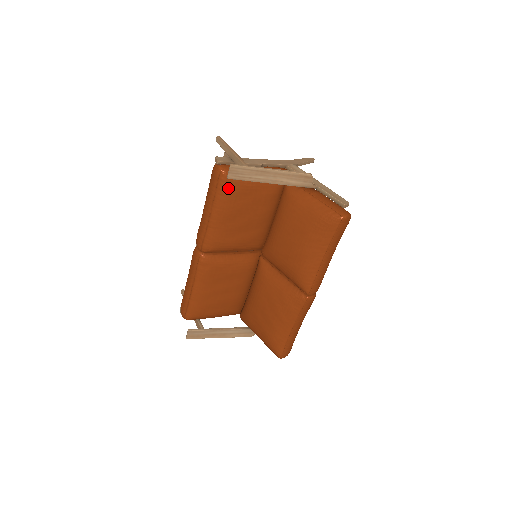
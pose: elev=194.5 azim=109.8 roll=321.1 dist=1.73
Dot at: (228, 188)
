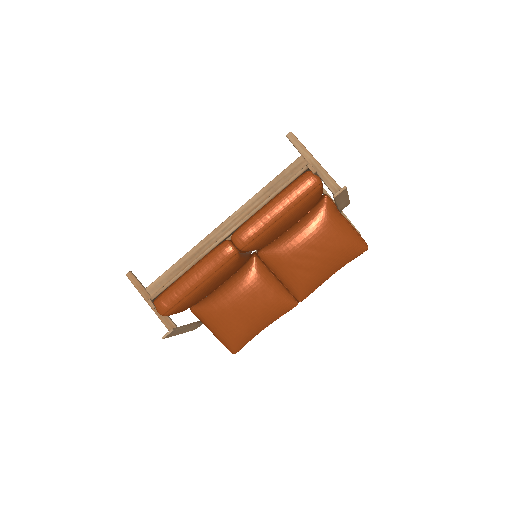
Dot at: (312, 200)
